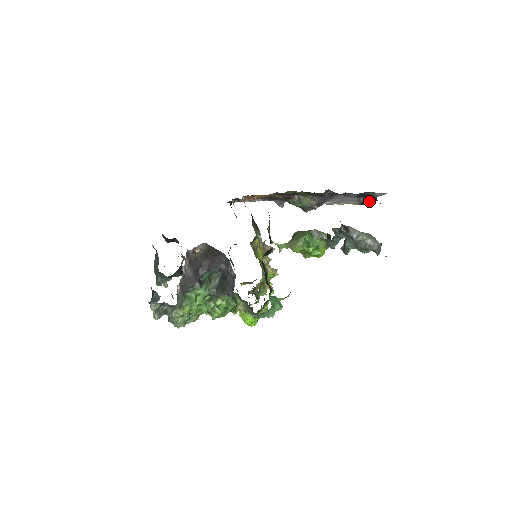
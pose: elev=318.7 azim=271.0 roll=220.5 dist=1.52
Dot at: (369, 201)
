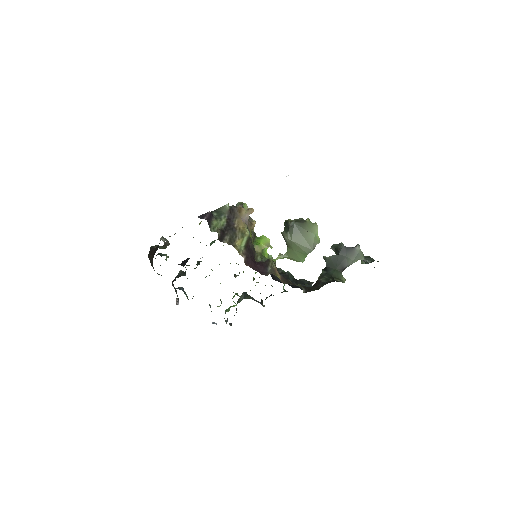
Dot at: occluded
